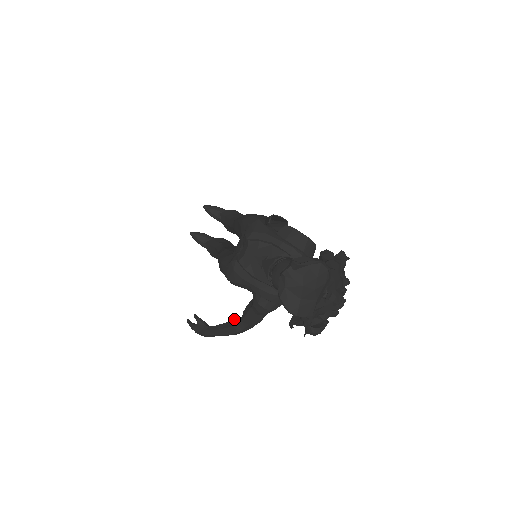
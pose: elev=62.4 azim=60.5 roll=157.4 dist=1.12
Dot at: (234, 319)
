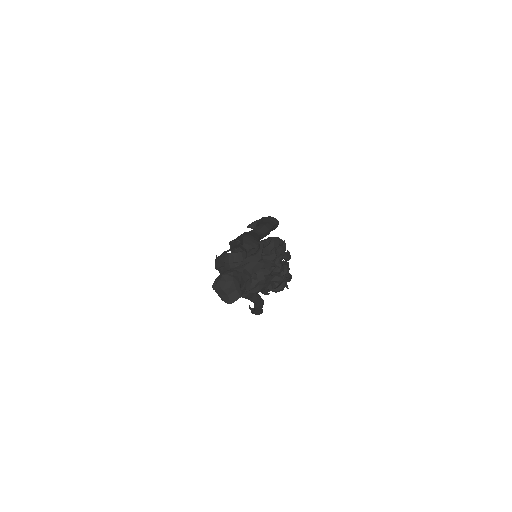
Dot at: occluded
